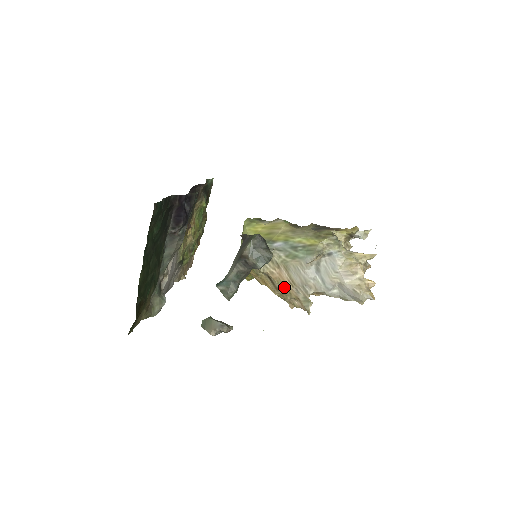
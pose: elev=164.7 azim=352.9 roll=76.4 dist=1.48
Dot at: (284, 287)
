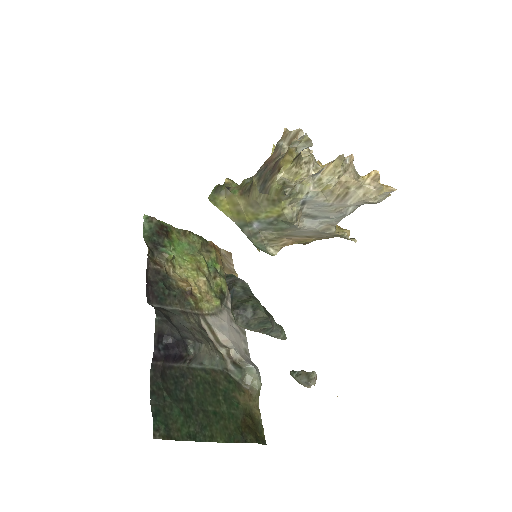
Dot at: occluded
